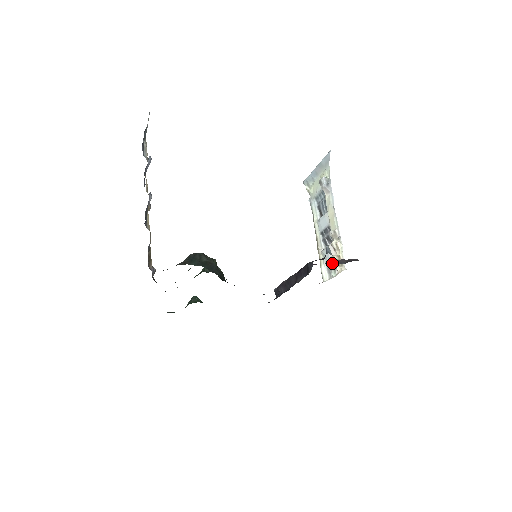
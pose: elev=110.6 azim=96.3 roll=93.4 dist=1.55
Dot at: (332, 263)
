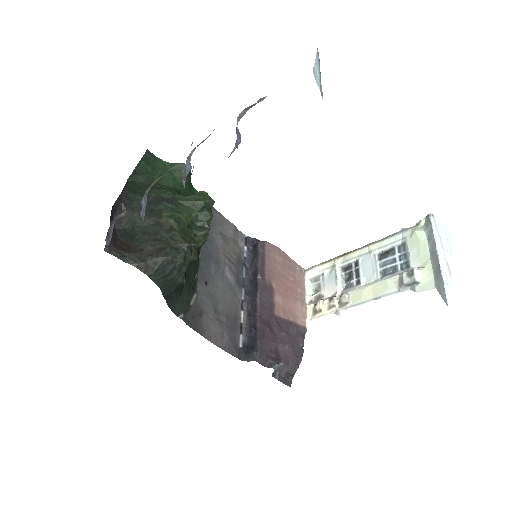
Dot at: (282, 349)
